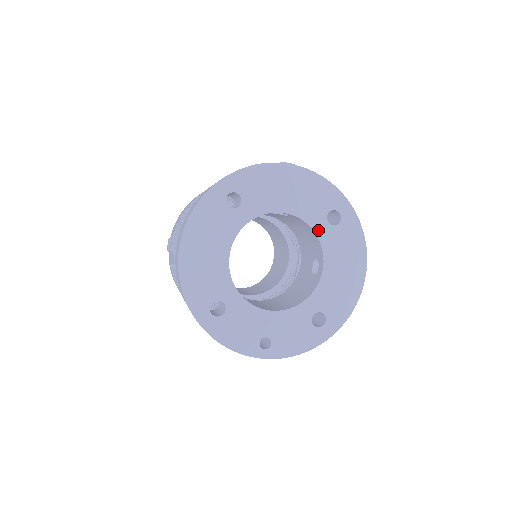
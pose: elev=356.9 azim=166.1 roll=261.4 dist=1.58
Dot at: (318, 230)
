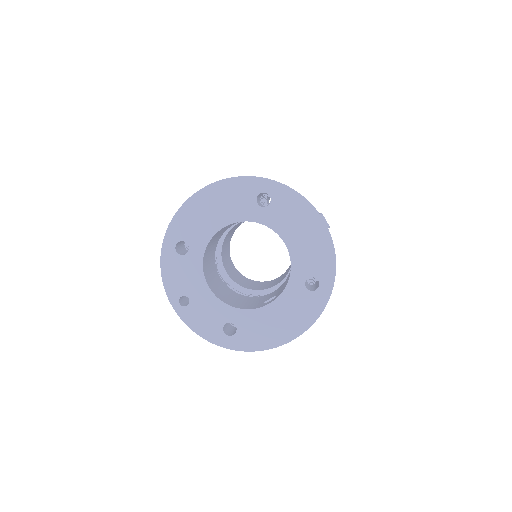
Dot at: (293, 279)
